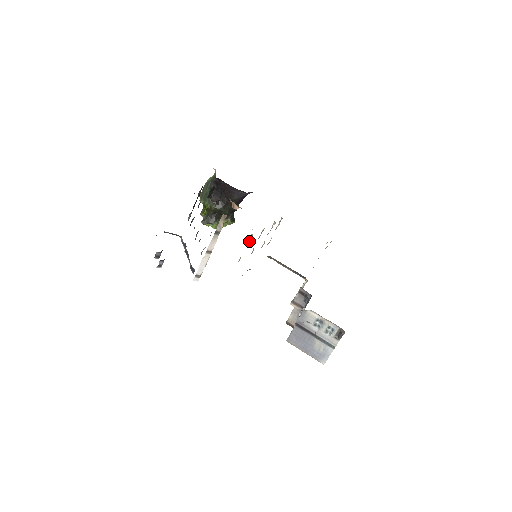
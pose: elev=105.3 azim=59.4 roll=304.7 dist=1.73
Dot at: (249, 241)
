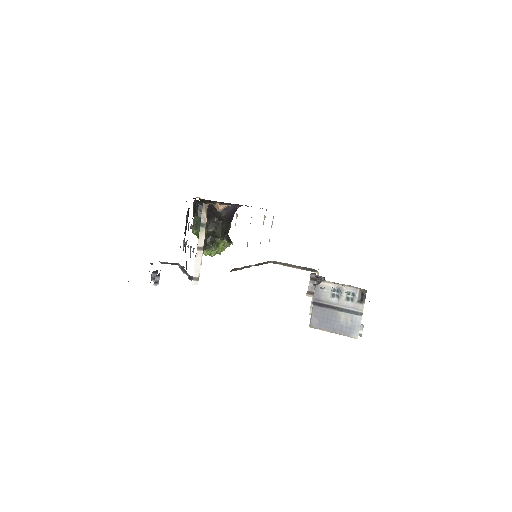
Dot at: occluded
